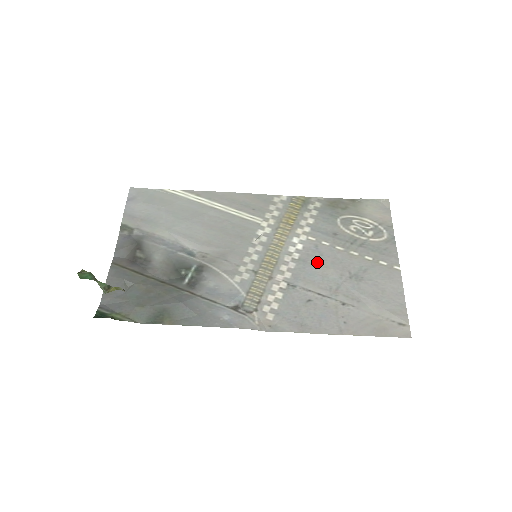
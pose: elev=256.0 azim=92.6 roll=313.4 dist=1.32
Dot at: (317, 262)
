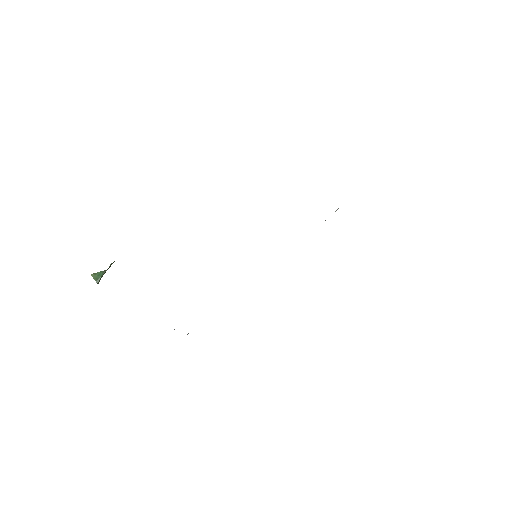
Dot at: occluded
